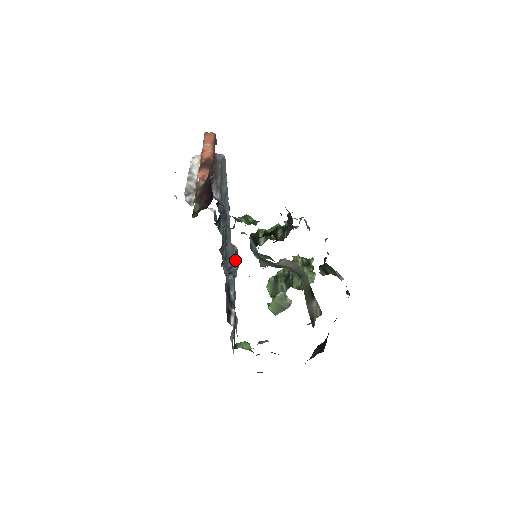
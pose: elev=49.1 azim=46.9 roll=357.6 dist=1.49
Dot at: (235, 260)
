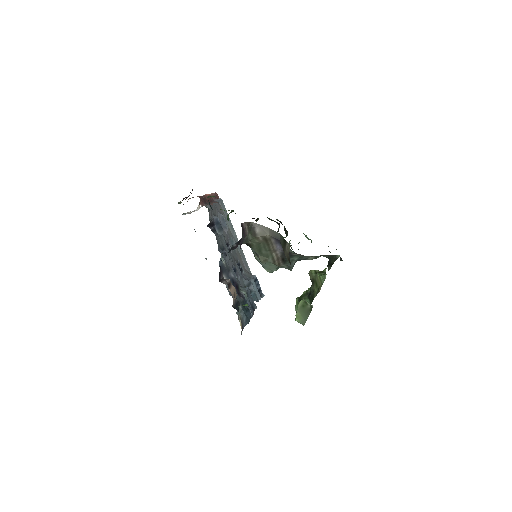
Dot at: (253, 282)
